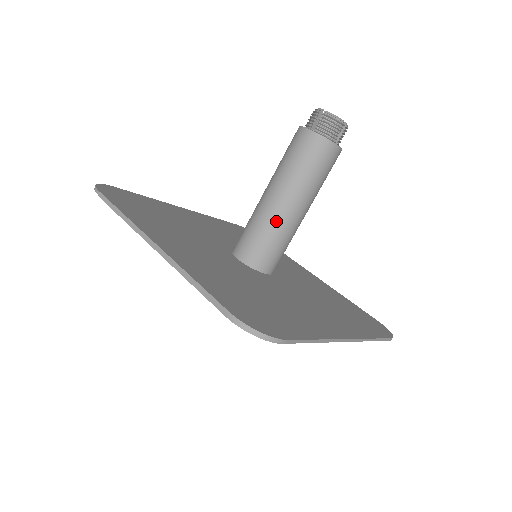
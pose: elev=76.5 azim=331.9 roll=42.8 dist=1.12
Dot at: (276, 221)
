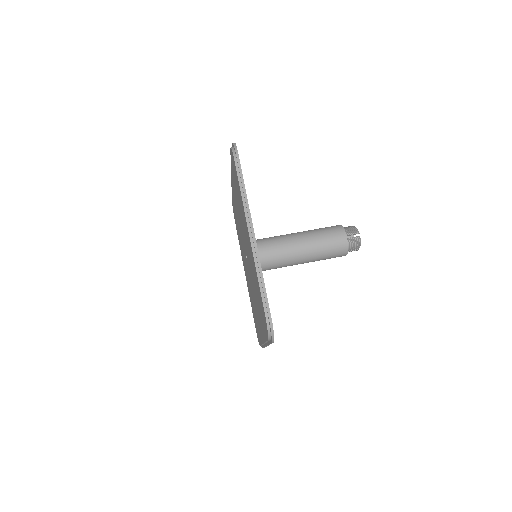
Dot at: (289, 257)
